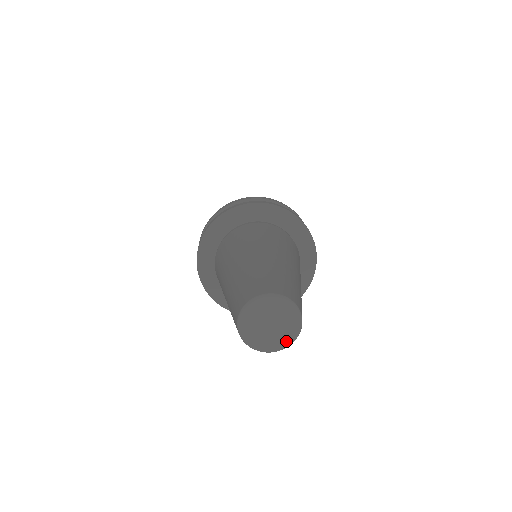
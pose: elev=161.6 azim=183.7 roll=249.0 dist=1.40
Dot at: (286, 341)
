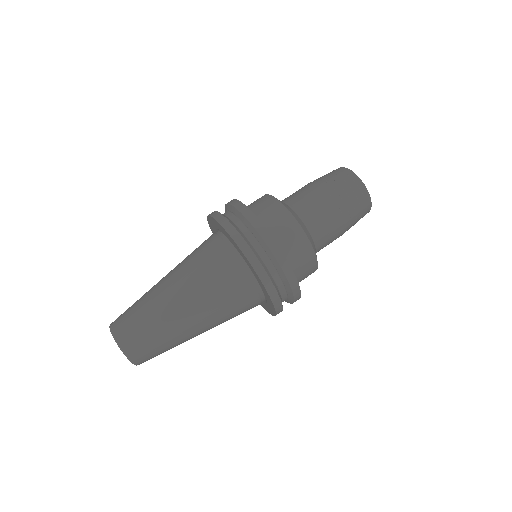
Dot at: occluded
